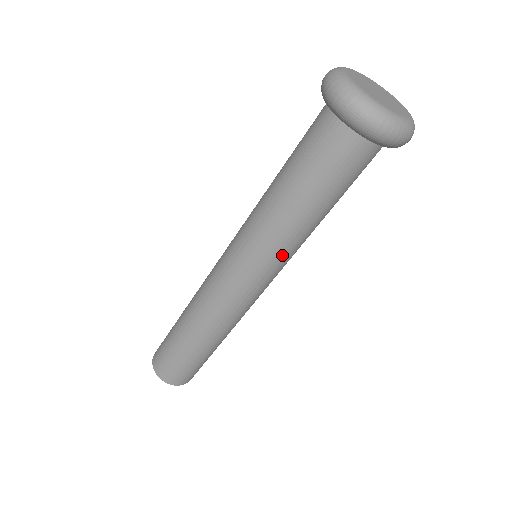
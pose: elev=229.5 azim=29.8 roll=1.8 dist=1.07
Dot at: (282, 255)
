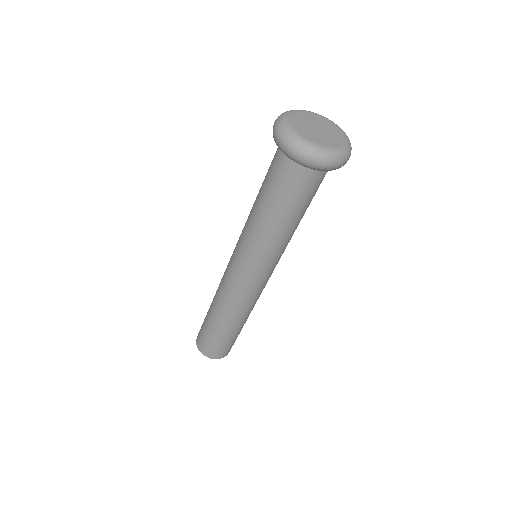
Dot at: (285, 248)
